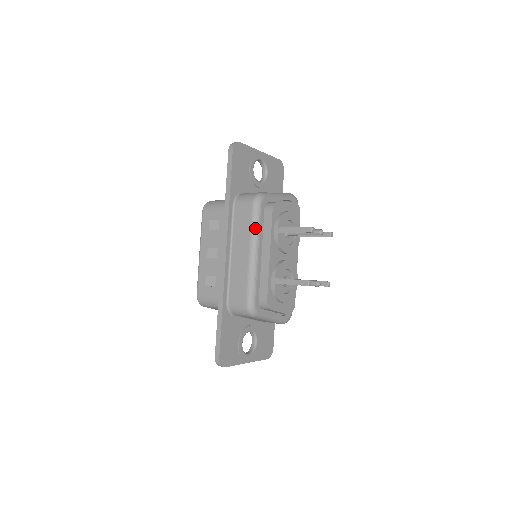
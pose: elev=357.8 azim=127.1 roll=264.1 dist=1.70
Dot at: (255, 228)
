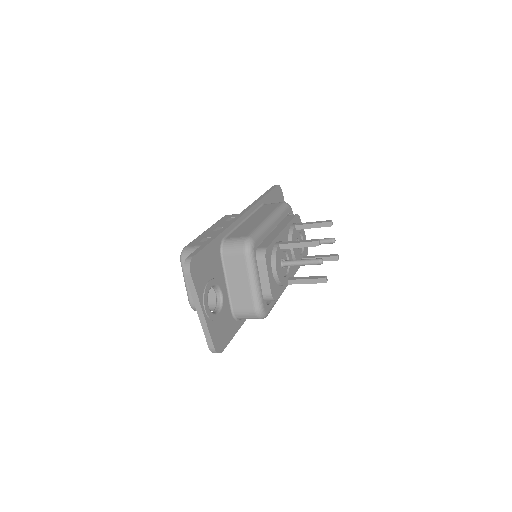
Dot at: (279, 211)
